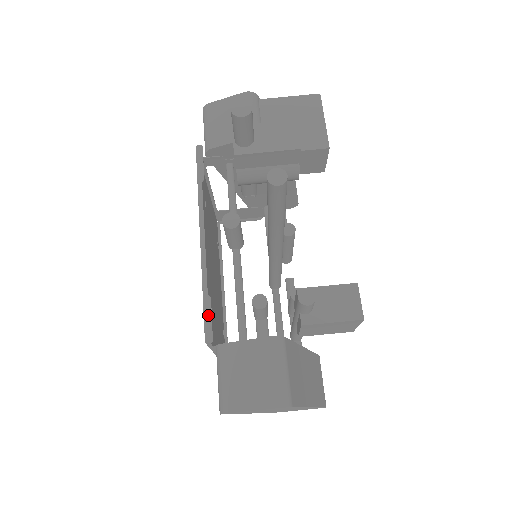
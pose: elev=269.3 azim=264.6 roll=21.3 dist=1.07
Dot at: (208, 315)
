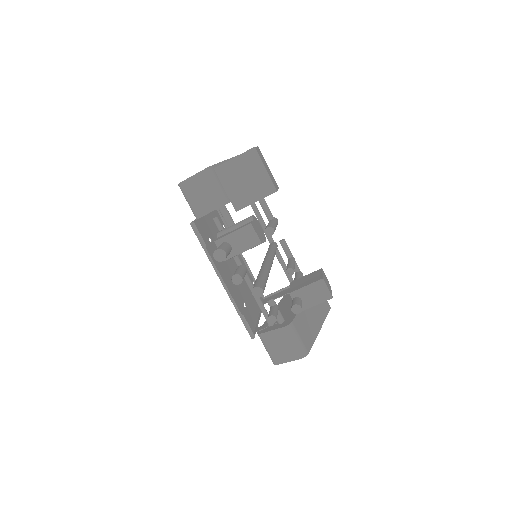
Dot at: (247, 325)
